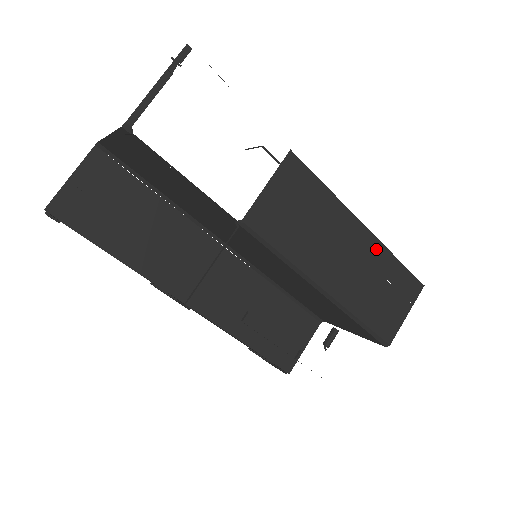
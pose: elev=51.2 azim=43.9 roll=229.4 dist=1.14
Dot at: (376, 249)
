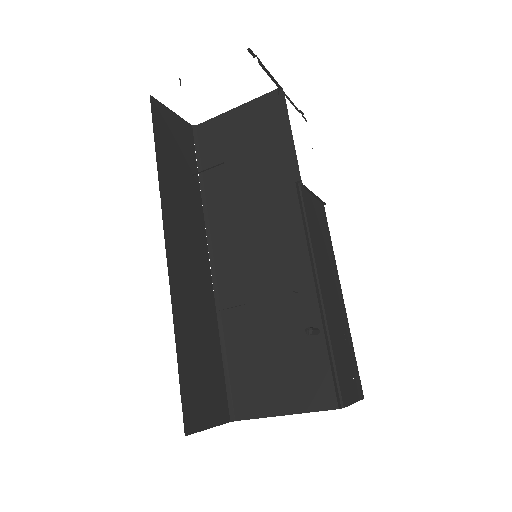
Dot at: (345, 320)
